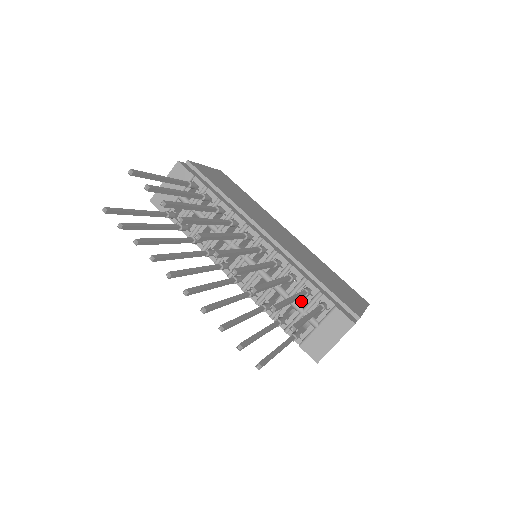
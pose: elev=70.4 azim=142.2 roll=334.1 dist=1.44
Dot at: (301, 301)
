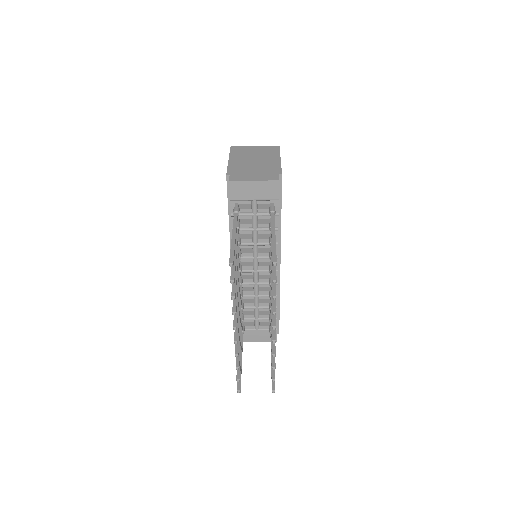
Dot at: occluded
